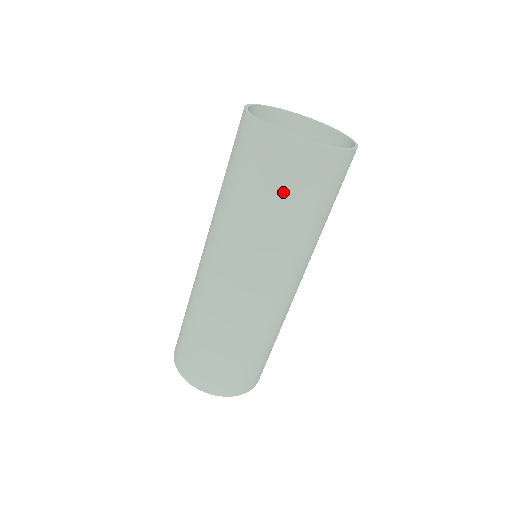
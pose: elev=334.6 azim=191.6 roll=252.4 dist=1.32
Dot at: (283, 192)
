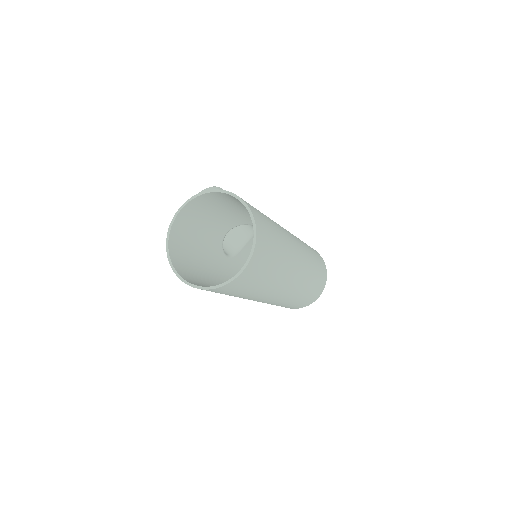
Dot at: (263, 273)
